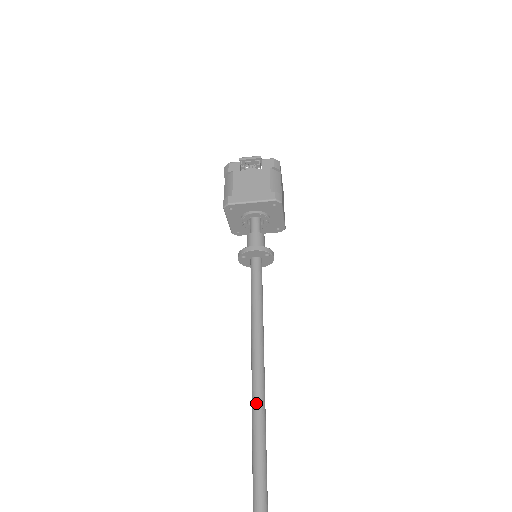
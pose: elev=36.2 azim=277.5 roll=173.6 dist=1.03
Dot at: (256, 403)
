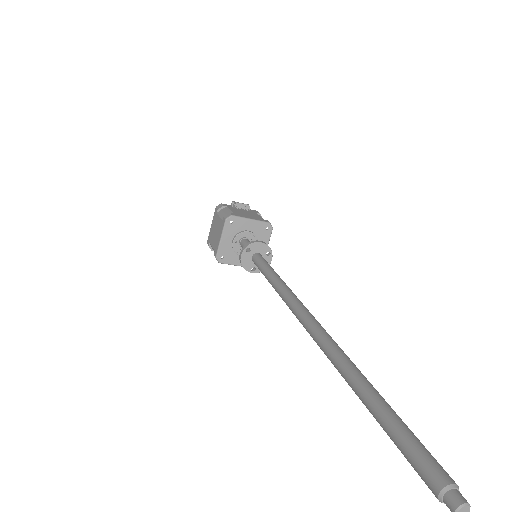
Dot at: (308, 314)
